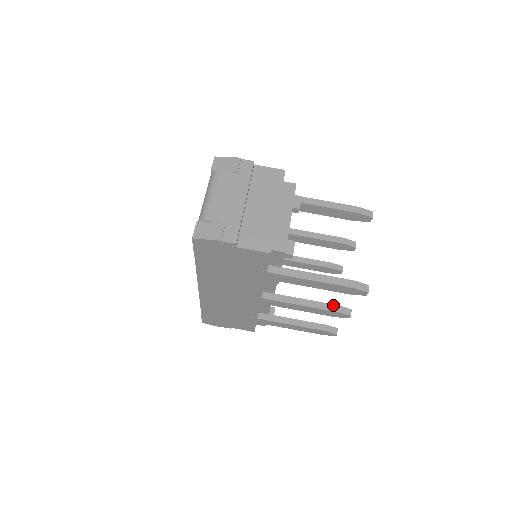
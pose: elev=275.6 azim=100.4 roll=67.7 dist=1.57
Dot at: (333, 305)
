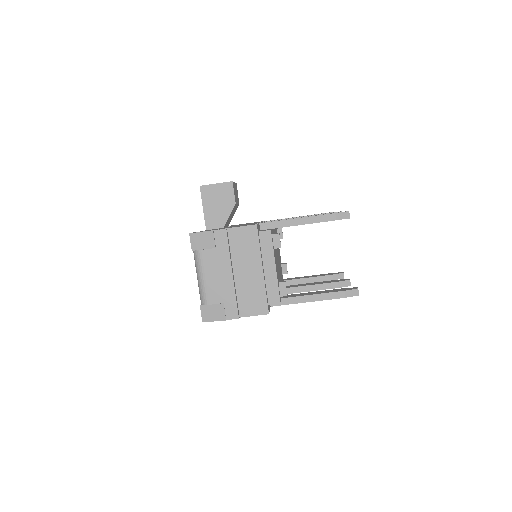
Dot at: (333, 283)
